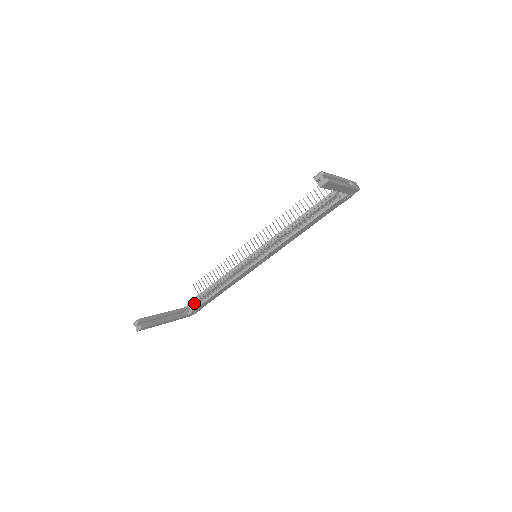
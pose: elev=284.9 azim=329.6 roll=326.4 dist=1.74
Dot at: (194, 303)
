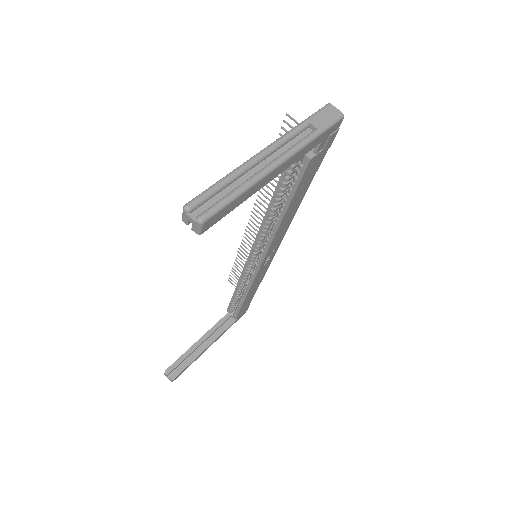
Dot at: (233, 309)
